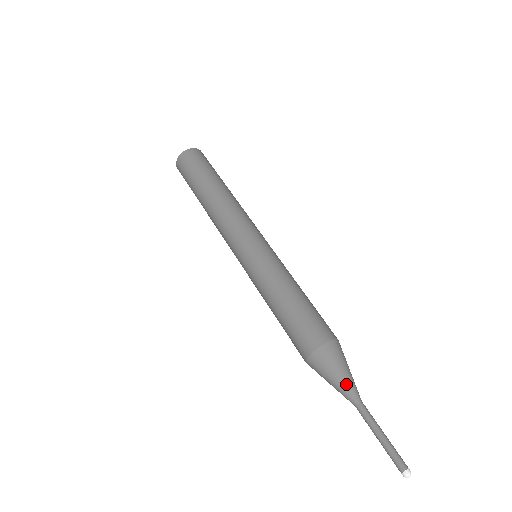
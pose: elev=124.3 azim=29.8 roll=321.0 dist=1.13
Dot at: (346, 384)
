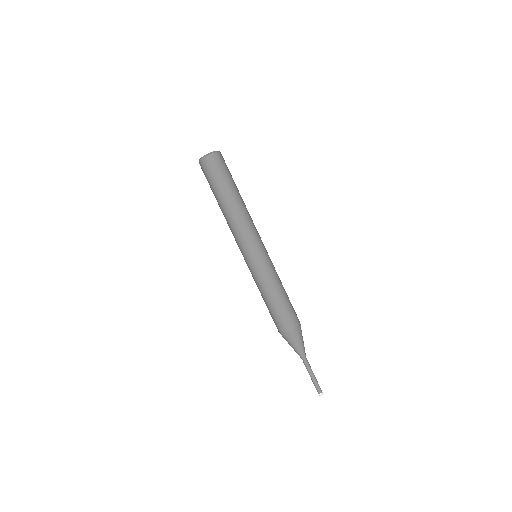
Dot at: (301, 350)
